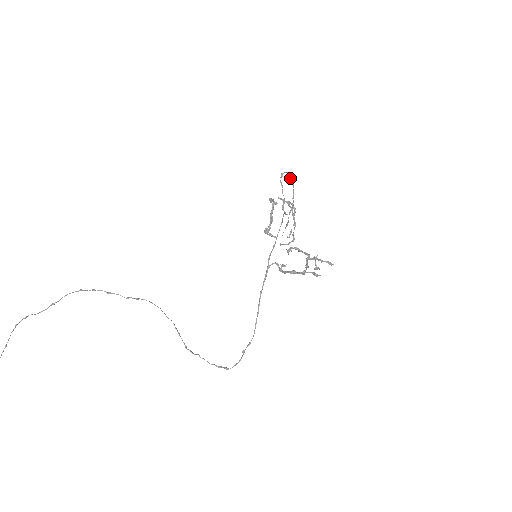
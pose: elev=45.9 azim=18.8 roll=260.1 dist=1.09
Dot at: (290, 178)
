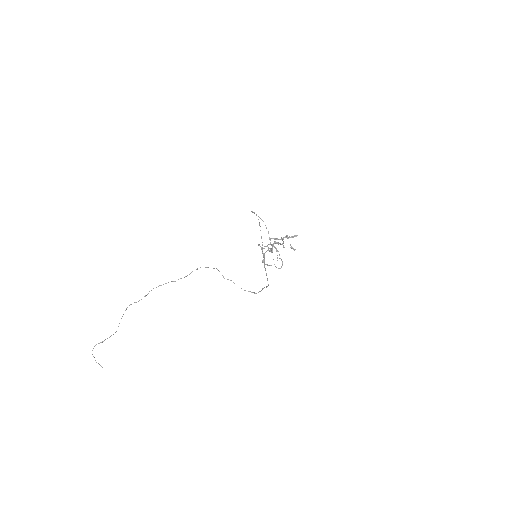
Dot at: (260, 218)
